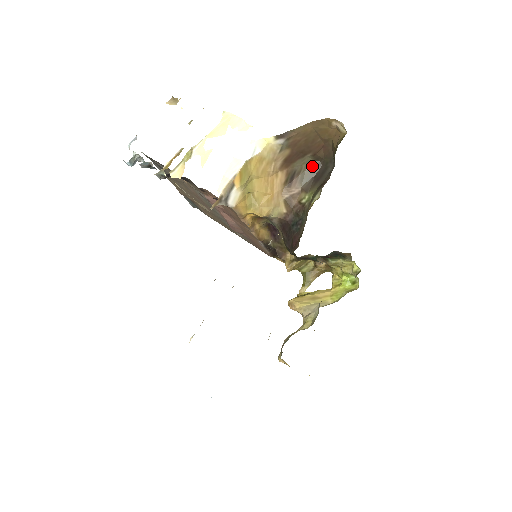
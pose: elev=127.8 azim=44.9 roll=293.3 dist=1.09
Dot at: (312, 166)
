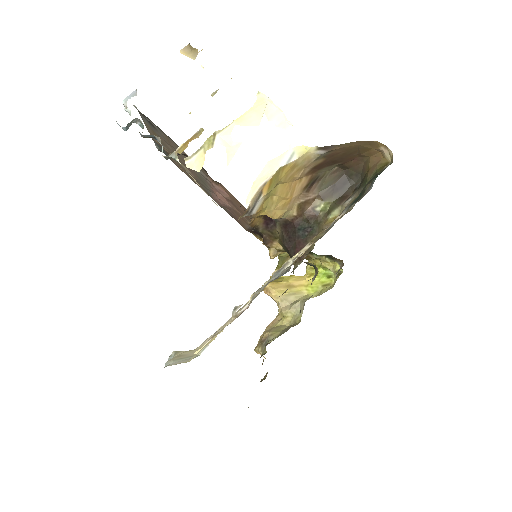
Dot at: (335, 173)
